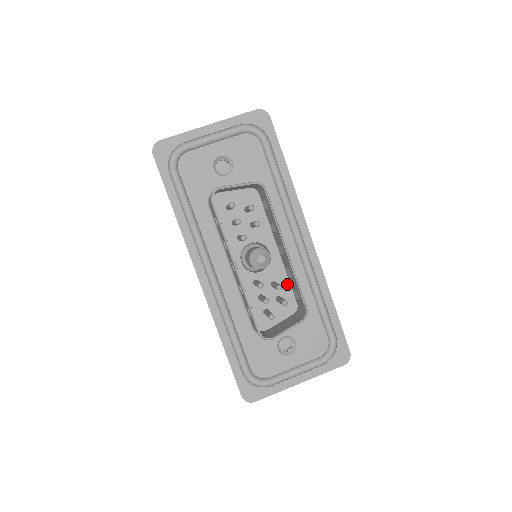
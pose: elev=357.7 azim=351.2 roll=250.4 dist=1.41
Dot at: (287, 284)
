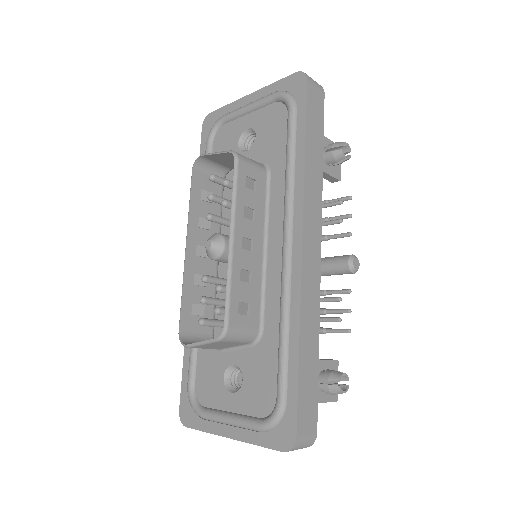
Dot at: occluded
